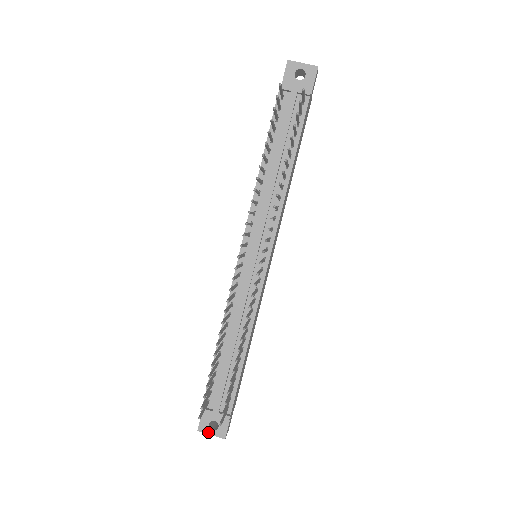
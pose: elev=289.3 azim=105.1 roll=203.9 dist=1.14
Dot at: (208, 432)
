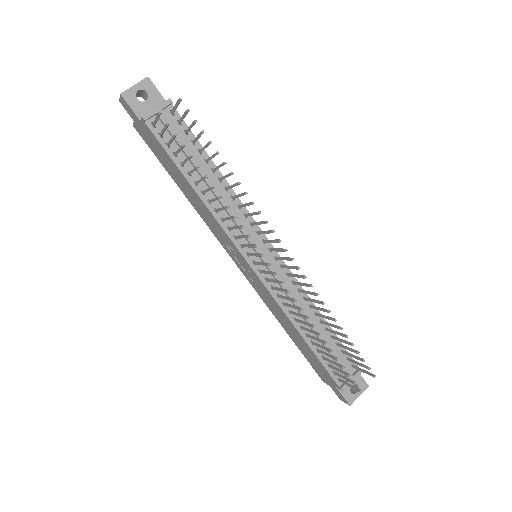
Dot at: (356, 397)
